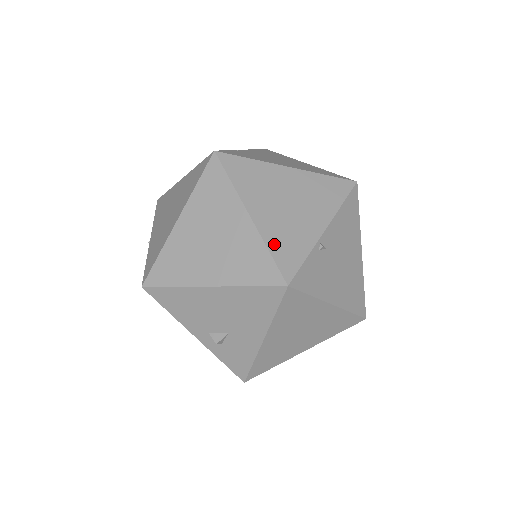
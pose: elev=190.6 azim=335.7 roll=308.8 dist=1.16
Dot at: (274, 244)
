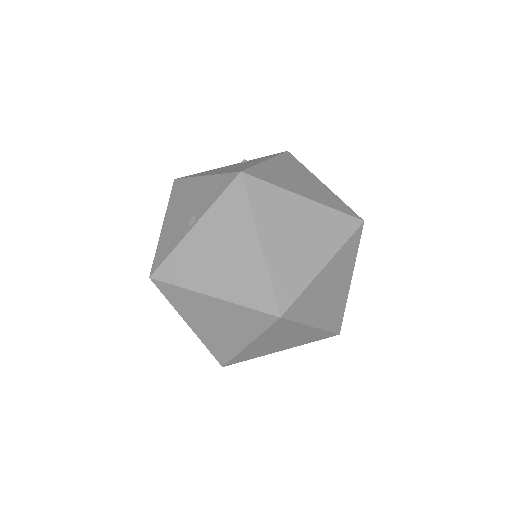
Dot at: (242, 355)
